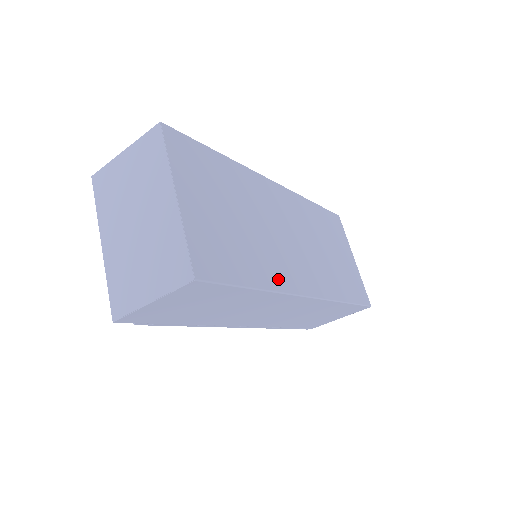
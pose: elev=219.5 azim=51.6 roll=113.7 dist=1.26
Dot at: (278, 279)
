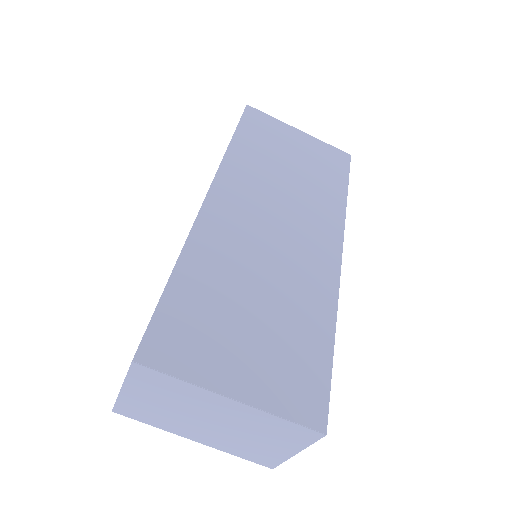
Dot at: (324, 295)
